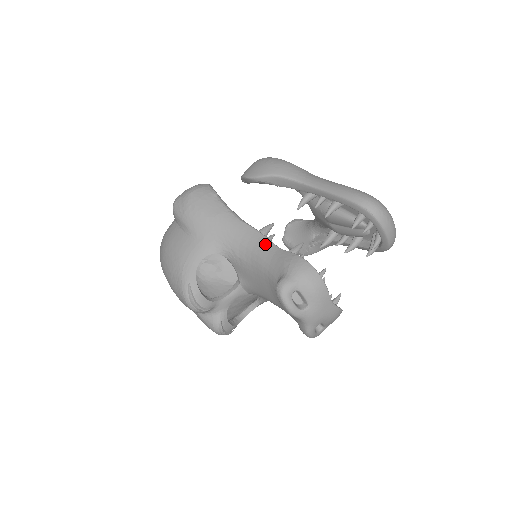
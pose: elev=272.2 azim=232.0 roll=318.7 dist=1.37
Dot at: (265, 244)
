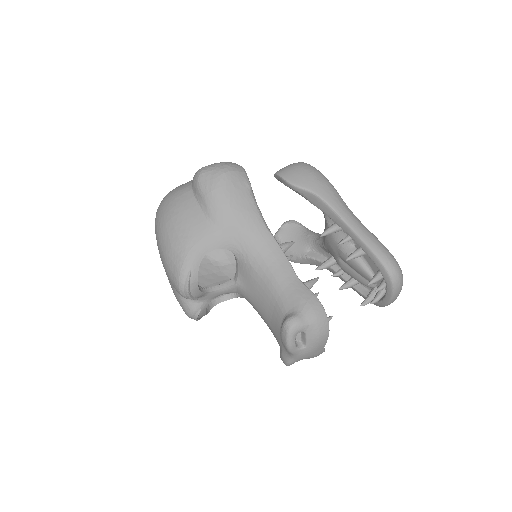
Dot at: (285, 266)
